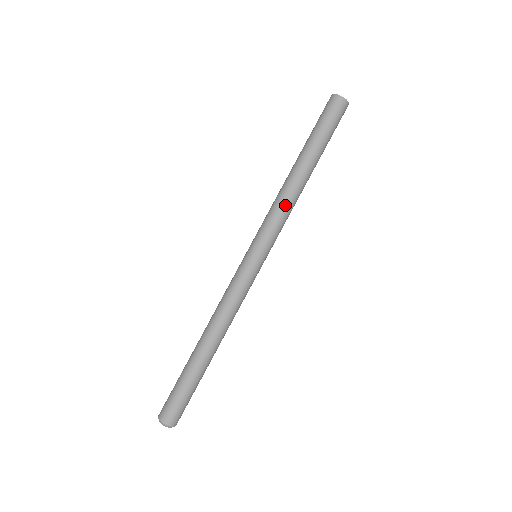
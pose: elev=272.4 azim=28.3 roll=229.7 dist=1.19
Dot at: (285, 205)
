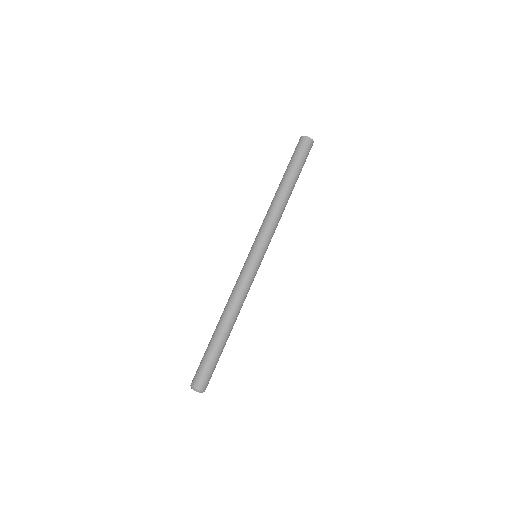
Dot at: (278, 219)
